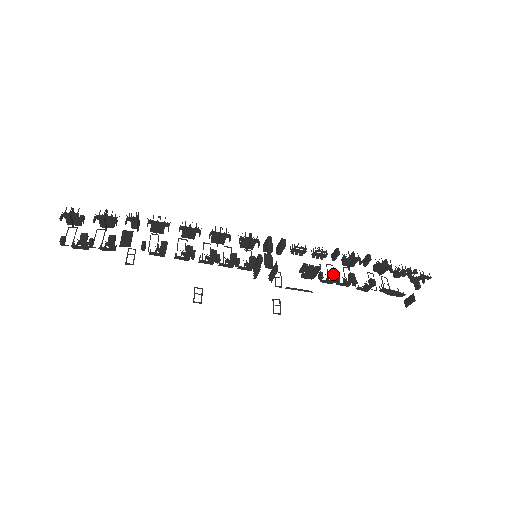
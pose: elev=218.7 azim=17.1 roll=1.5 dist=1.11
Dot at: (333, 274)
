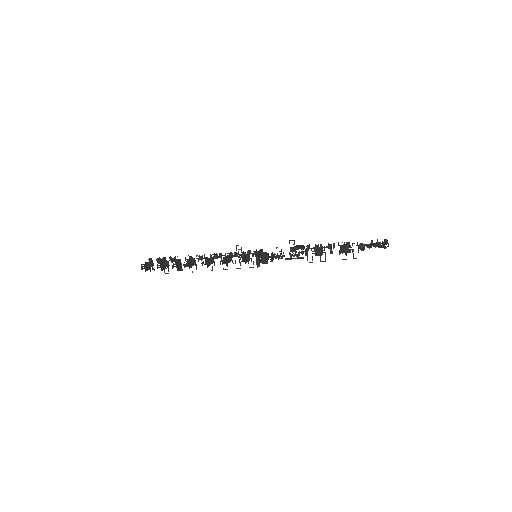
Dot at: occluded
